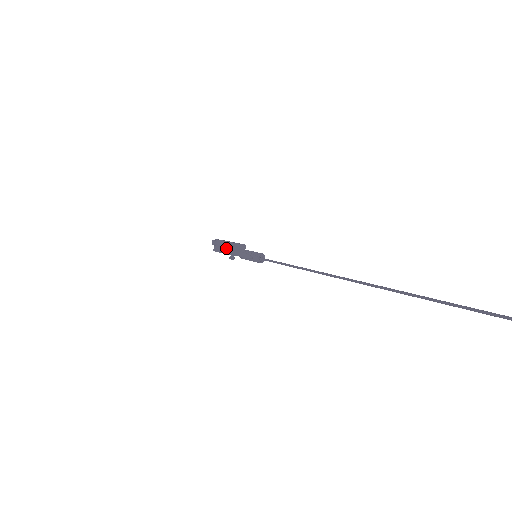
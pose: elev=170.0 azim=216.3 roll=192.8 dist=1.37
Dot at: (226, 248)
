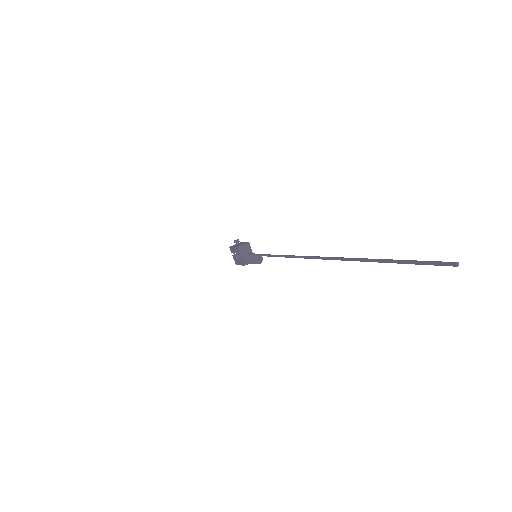
Dot at: (241, 244)
